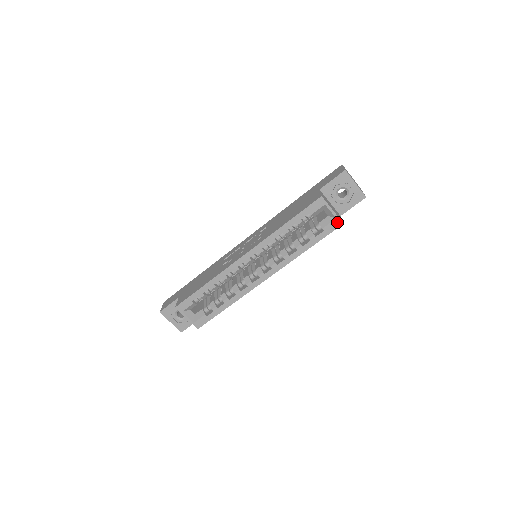
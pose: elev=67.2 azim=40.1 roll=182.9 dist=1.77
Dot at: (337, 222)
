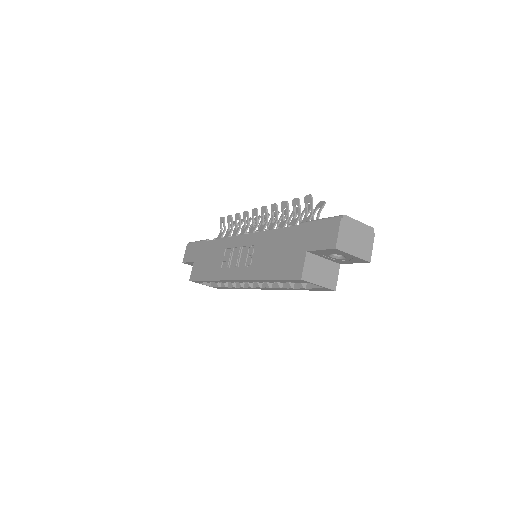
Dot at: (327, 289)
